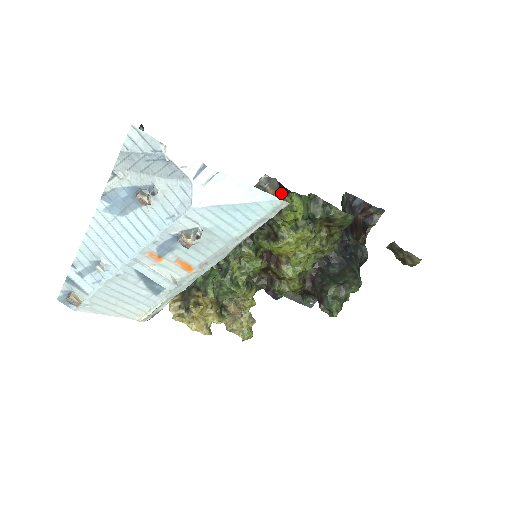
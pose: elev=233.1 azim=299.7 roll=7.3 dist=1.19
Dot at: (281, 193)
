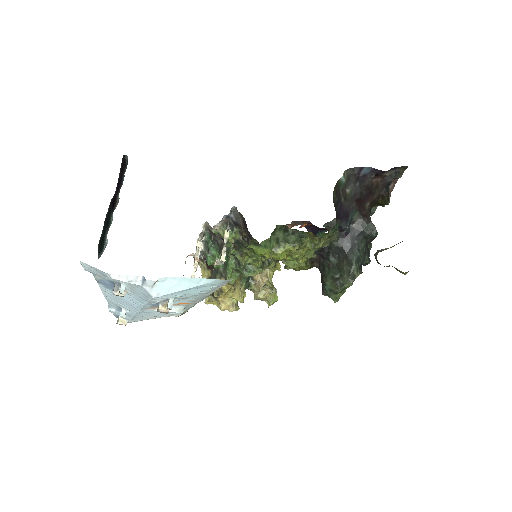
Dot at: occluded
